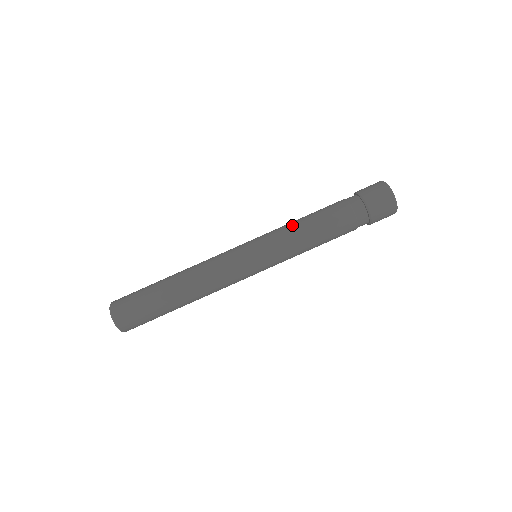
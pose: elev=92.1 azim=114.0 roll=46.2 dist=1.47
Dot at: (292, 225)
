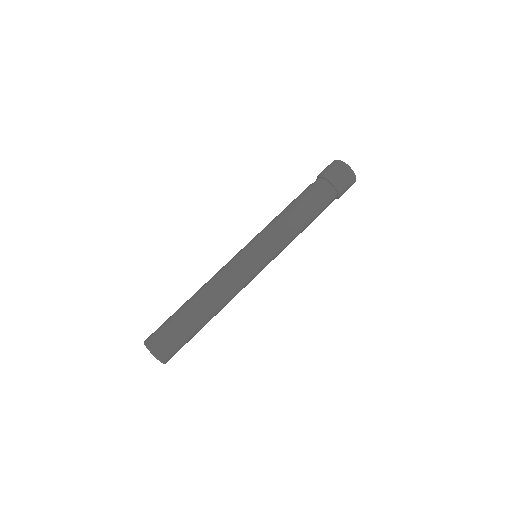
Dot at: (273, 219)
